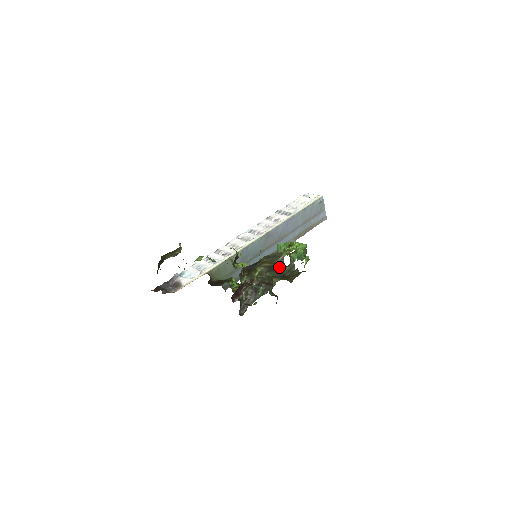
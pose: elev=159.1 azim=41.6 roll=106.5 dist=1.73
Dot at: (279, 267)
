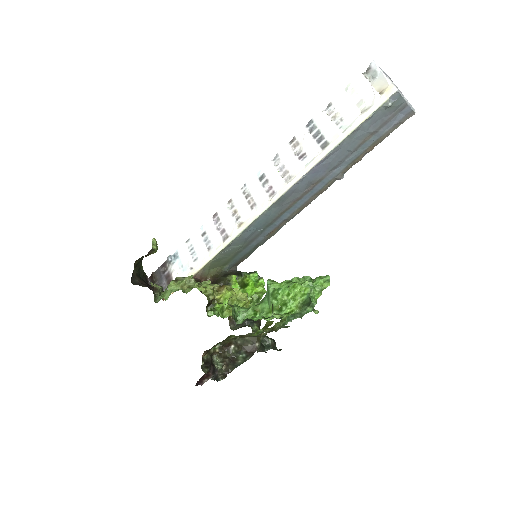
Dot at: occluded
